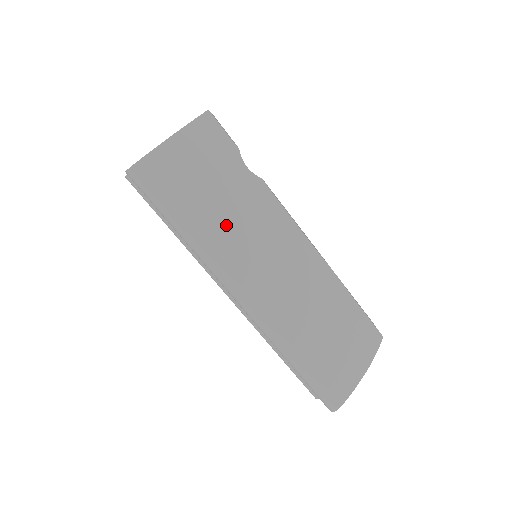
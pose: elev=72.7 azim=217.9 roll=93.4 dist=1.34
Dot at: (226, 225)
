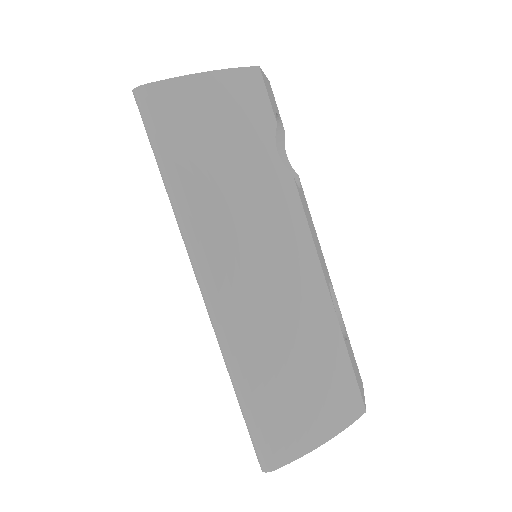
Dot at: (222, 196)
